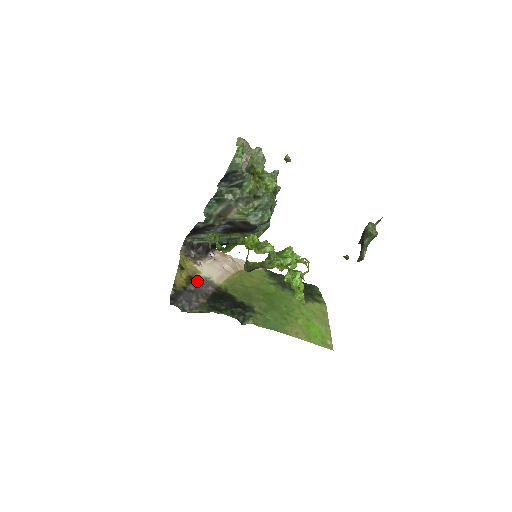
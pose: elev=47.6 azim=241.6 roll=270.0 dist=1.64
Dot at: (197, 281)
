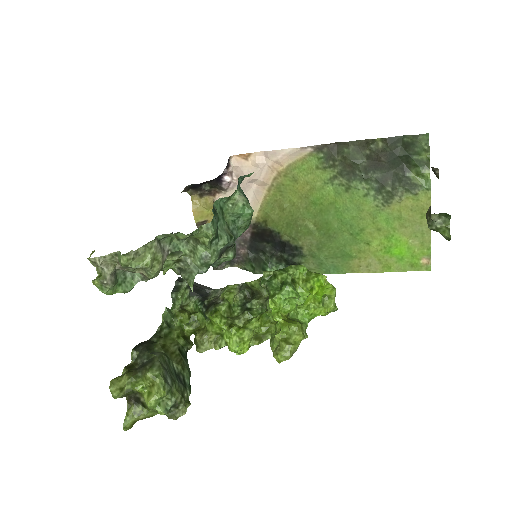
Dot at: occluded
